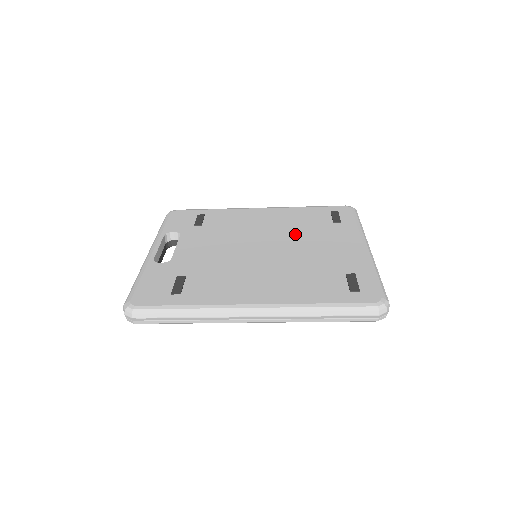
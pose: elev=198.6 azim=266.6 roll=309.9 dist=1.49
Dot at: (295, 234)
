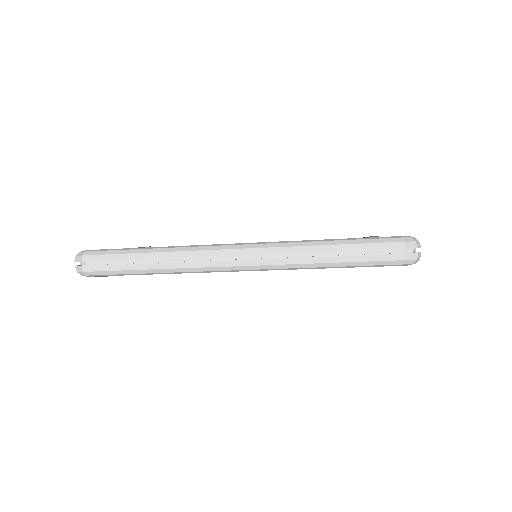
Dot at: occluded
